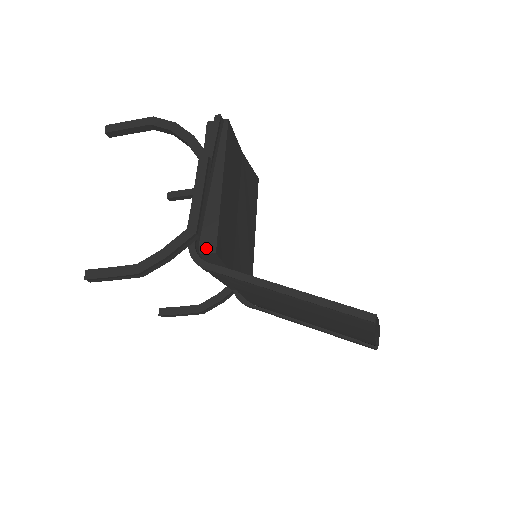
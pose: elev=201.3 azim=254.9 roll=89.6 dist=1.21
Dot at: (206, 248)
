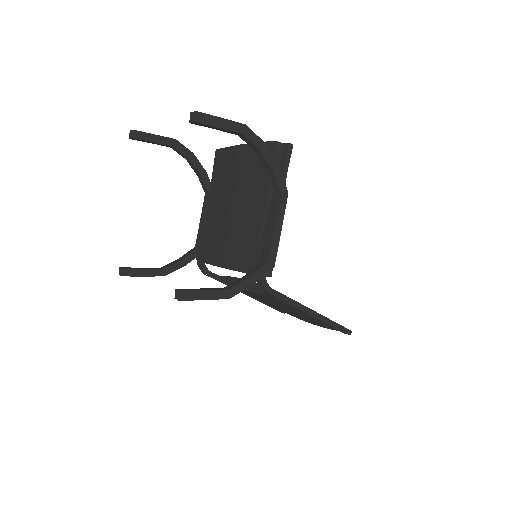
Dot at: occluded
